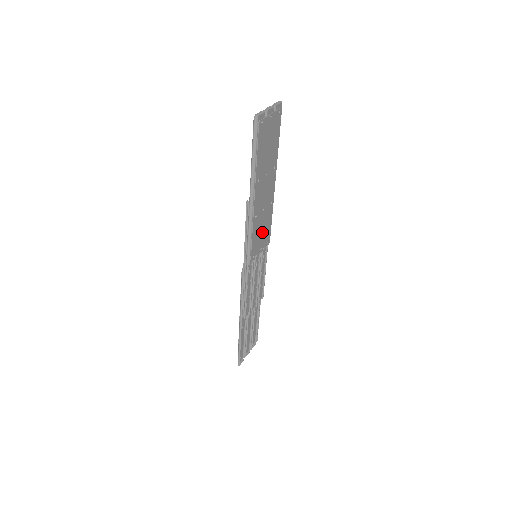
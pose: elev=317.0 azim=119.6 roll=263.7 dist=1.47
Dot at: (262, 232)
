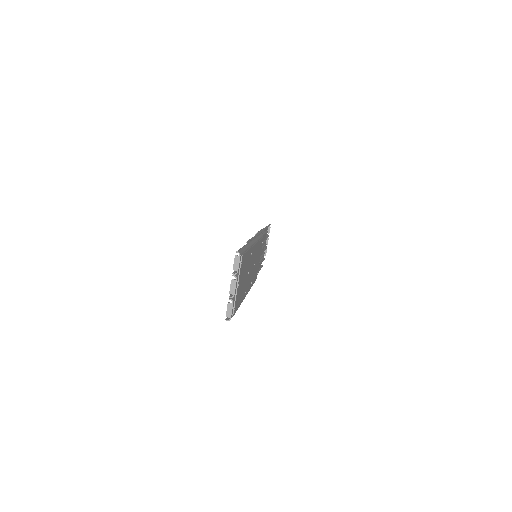
Dot at: (257, 260)
